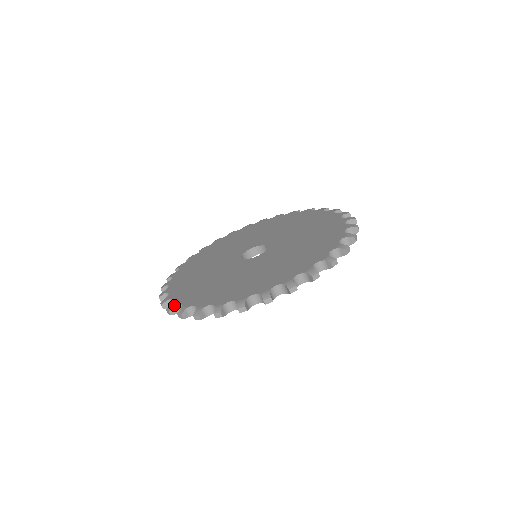
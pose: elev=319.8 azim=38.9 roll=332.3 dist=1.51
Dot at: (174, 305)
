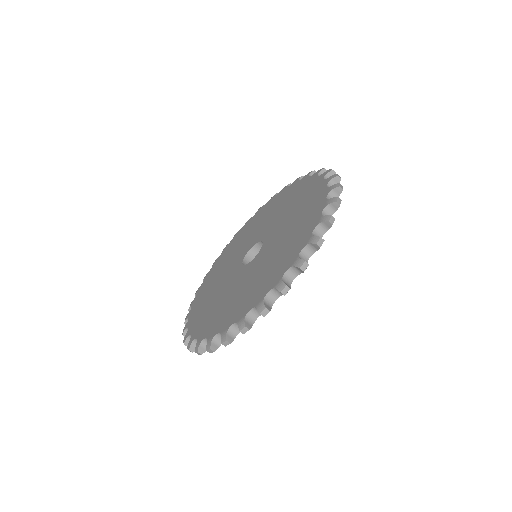
Dot at: (244, 318)
